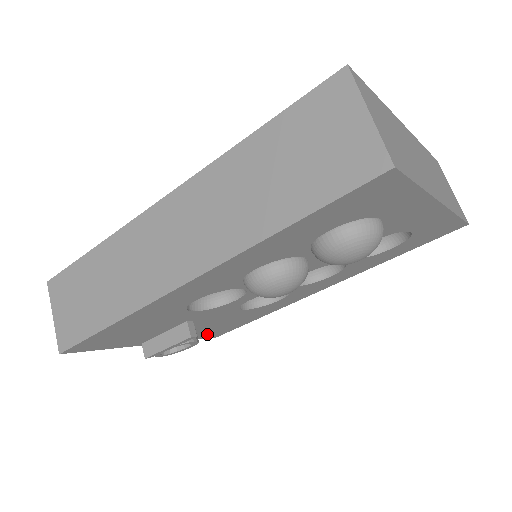
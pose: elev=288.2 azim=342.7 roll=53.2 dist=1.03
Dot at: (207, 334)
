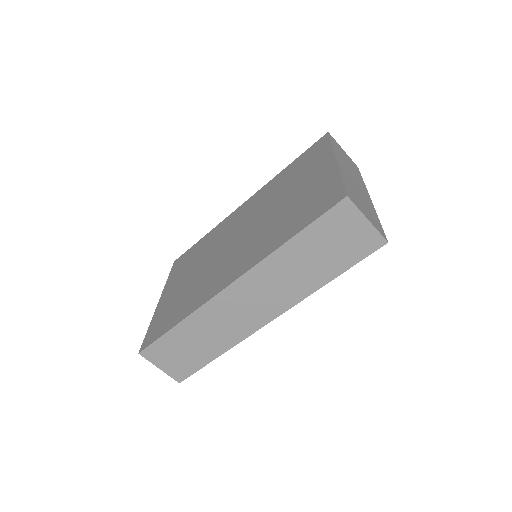
Dot at: occluded
